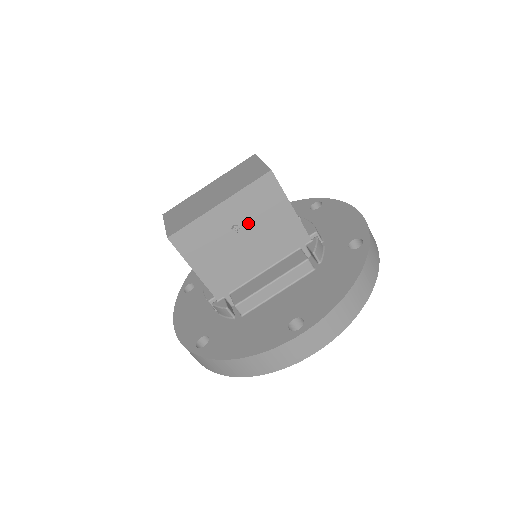
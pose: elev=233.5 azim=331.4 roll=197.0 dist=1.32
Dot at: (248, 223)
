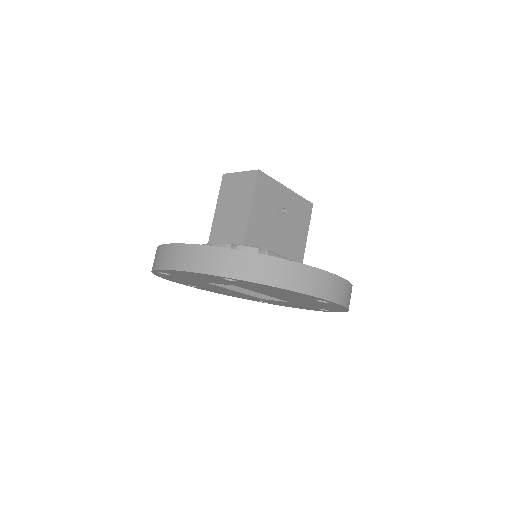
Dot at: (289, 217)
